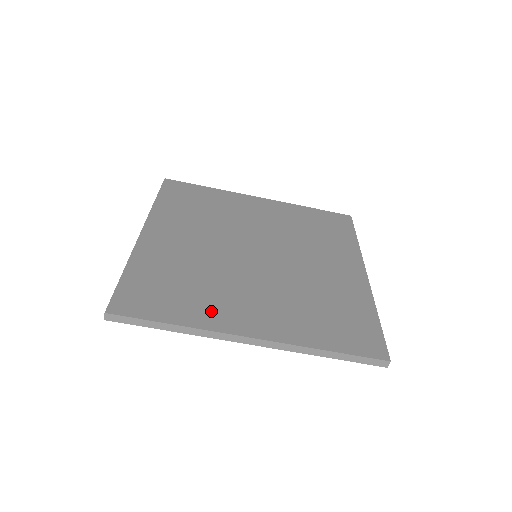
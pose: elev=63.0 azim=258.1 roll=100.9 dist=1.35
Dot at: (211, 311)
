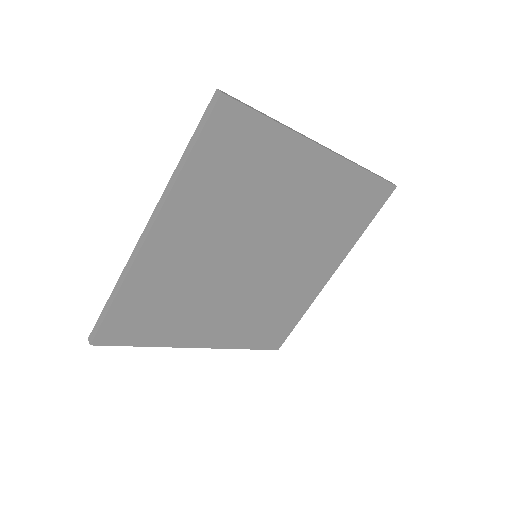
Dot at: (181, 331)
